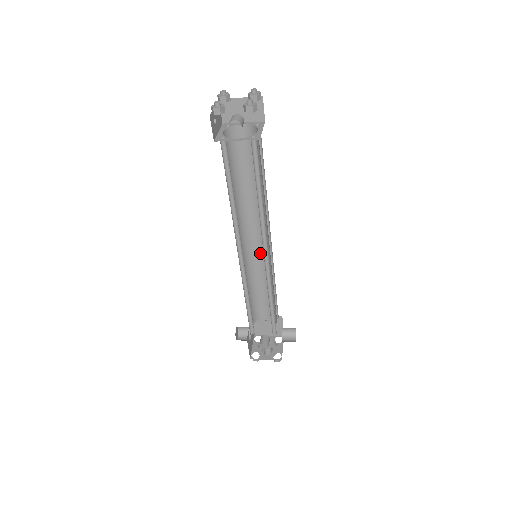
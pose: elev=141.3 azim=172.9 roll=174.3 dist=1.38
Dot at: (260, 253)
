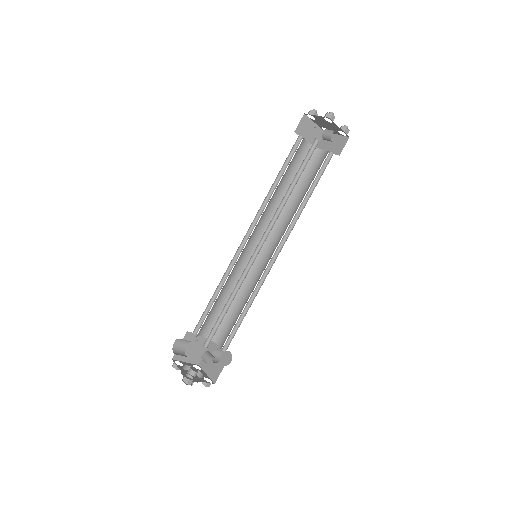
Dot at: (246, 258)
